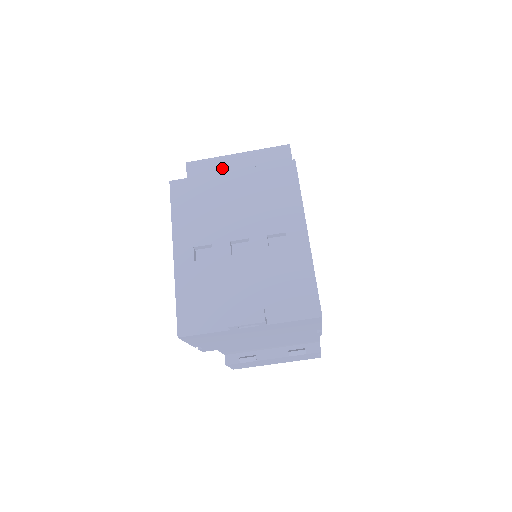
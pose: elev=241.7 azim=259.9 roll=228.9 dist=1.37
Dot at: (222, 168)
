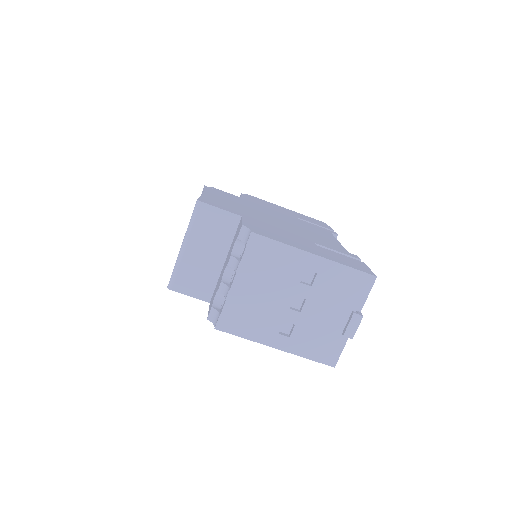
Dot at: (191, 265)
